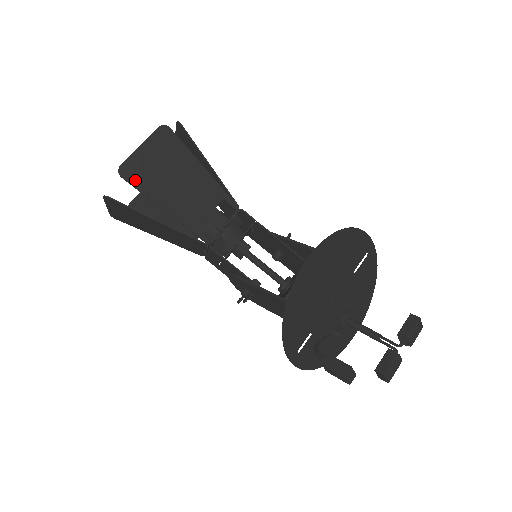
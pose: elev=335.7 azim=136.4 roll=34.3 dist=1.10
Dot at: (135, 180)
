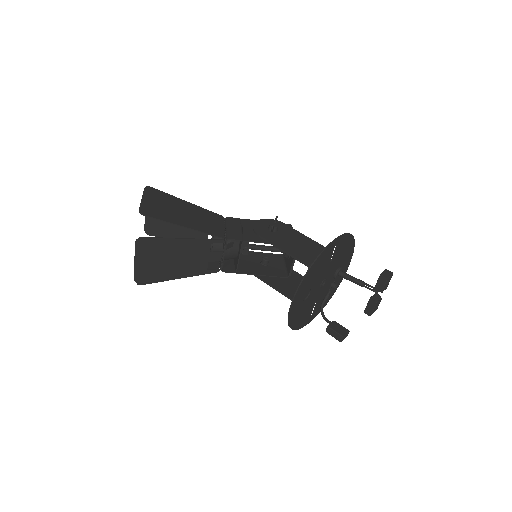
Dot at: (149, 278)
